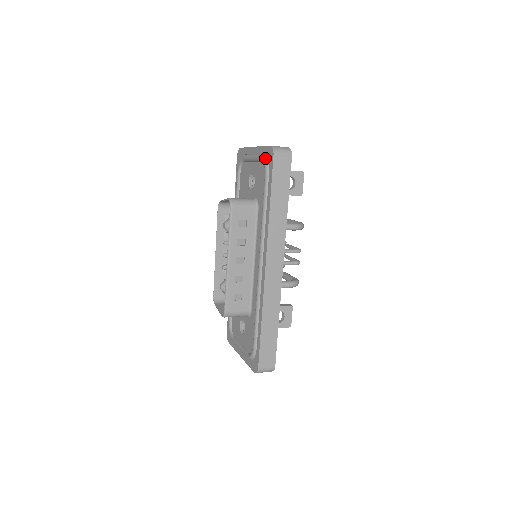
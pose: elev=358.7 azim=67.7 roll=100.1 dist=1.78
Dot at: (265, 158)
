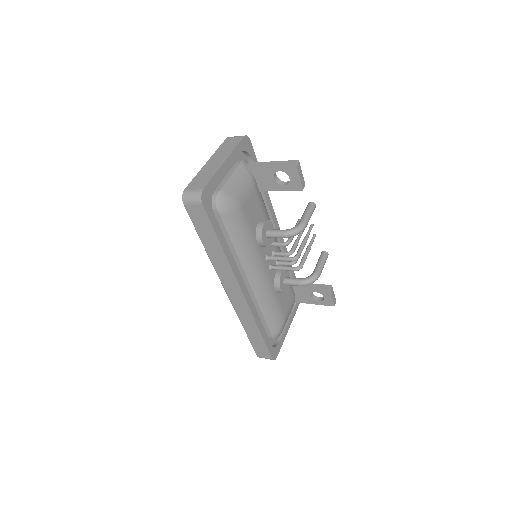
Dot at: occluded
